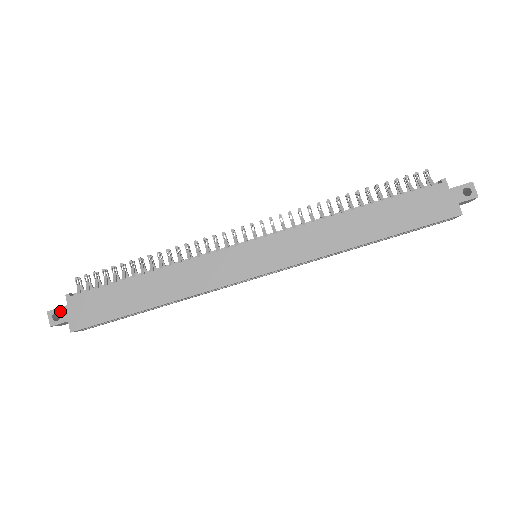
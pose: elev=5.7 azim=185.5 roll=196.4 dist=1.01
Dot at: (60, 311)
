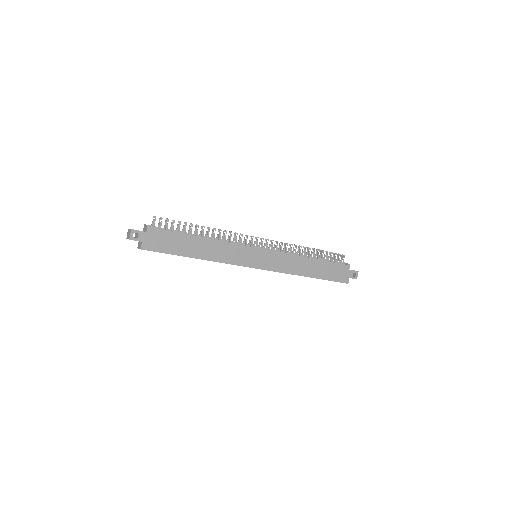
Dot at: (140, 233)
